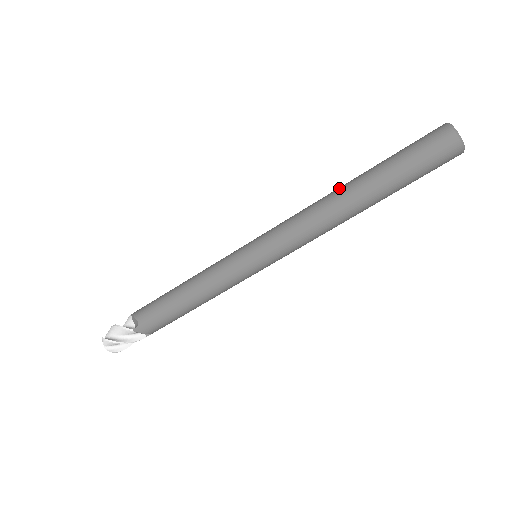
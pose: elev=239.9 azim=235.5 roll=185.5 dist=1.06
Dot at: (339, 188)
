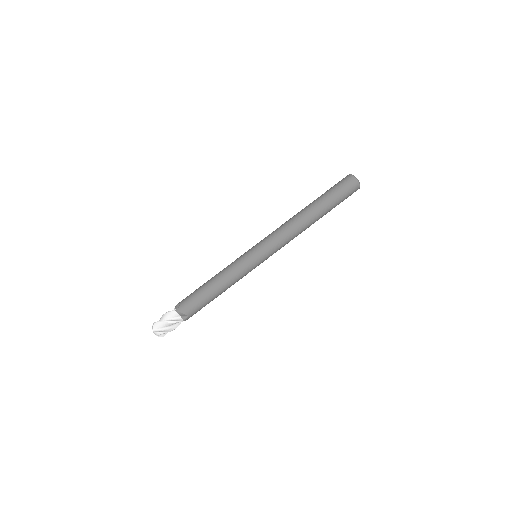
Dot at: occluded
